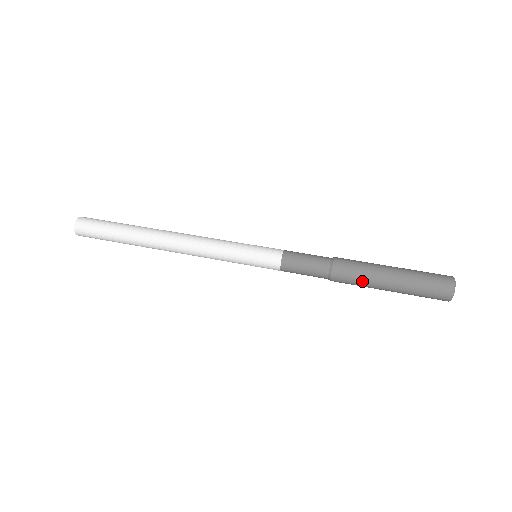
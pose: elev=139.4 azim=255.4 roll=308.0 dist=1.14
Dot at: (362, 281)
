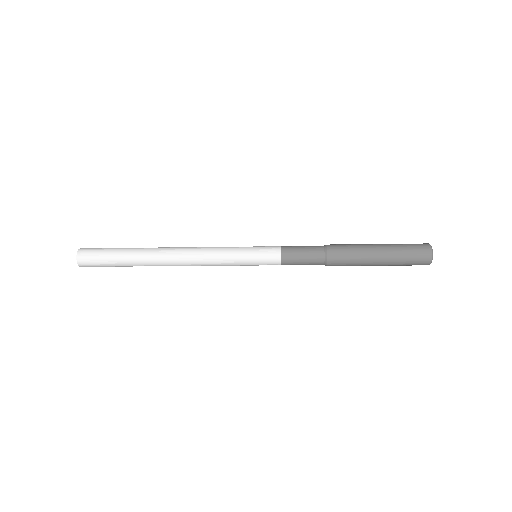
Dot at: (354, 248)
